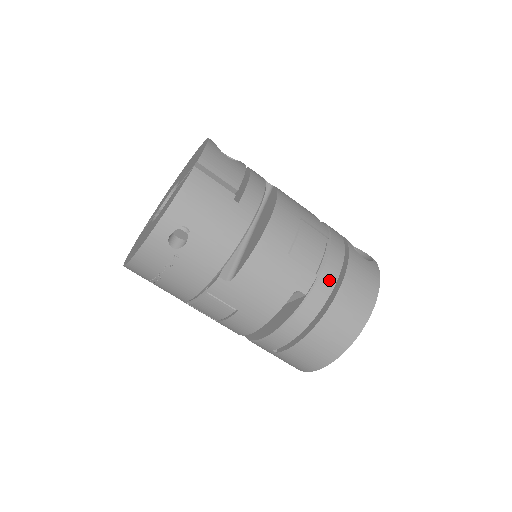
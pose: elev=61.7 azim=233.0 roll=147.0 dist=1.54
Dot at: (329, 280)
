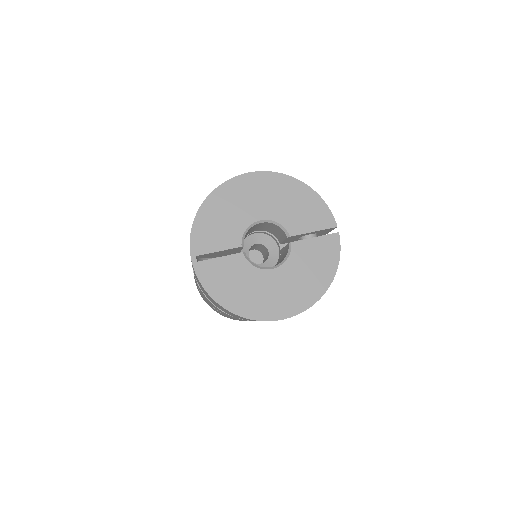
Dot at: occluded
